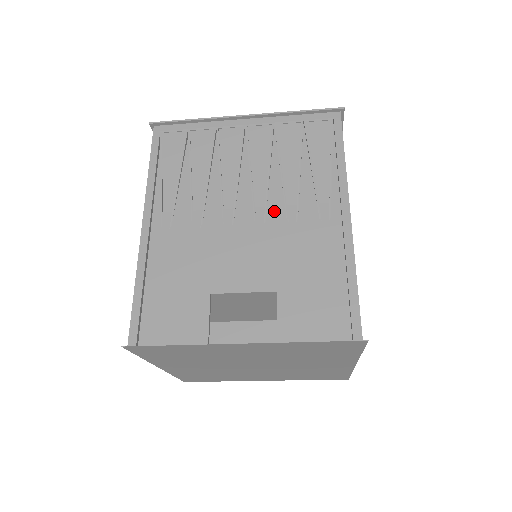
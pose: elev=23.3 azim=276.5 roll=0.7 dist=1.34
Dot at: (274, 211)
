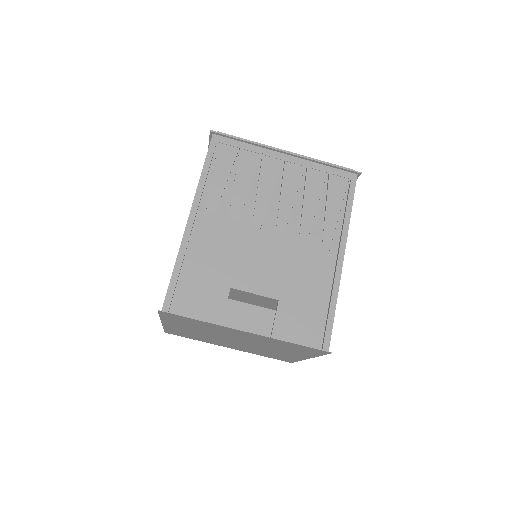
Dot at: (290, 238)
